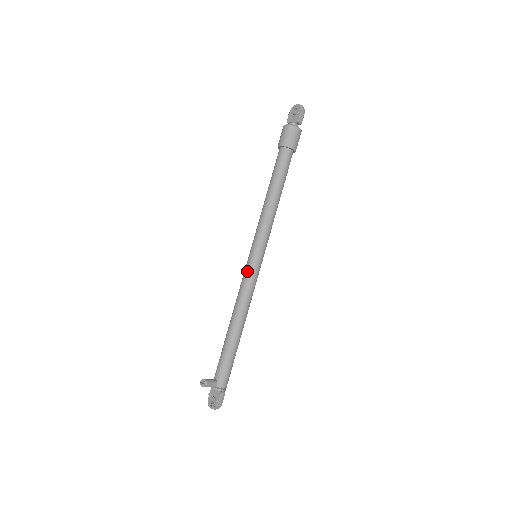
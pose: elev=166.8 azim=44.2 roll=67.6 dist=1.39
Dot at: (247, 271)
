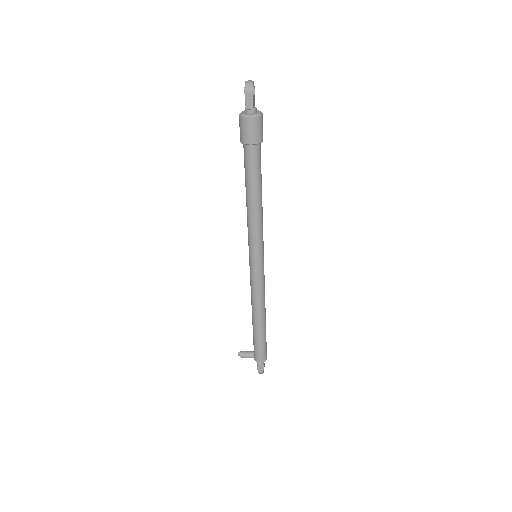
Dot at: occluded
